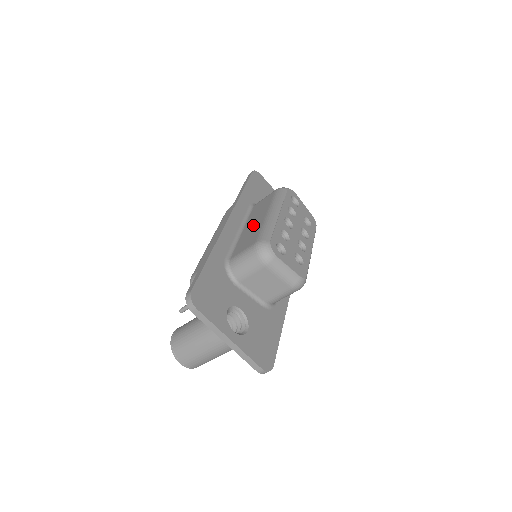
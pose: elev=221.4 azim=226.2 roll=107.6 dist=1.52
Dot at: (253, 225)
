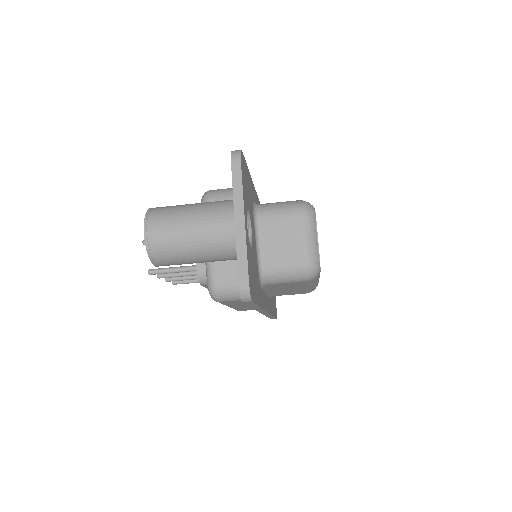
Dot at: occluded
